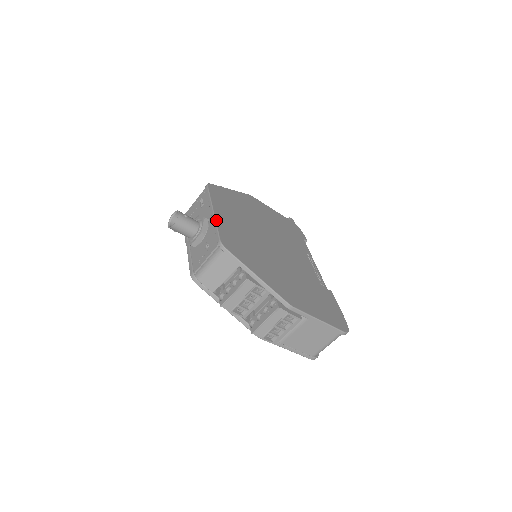
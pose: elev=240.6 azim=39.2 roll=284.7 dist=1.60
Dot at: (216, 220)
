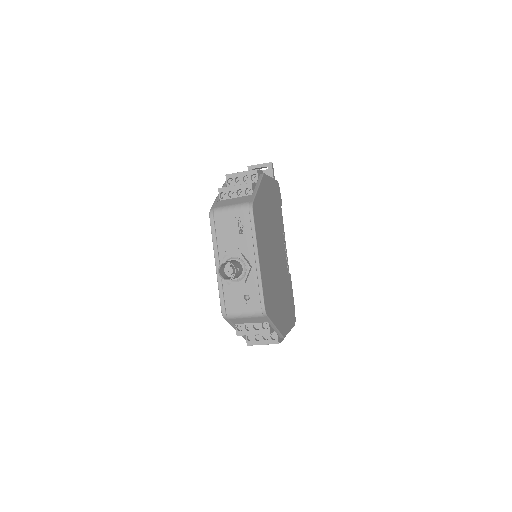
Dot at: (261, 276)
